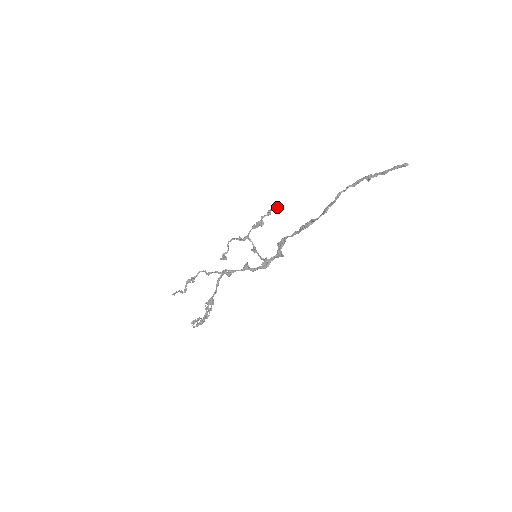
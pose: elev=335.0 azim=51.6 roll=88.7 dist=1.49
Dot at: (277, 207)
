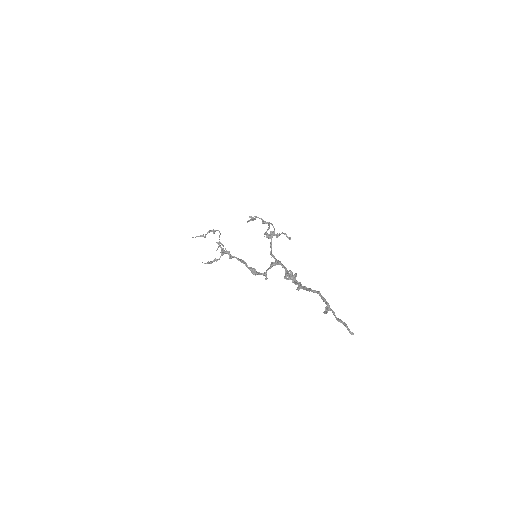
Dot at: (286, 236)
